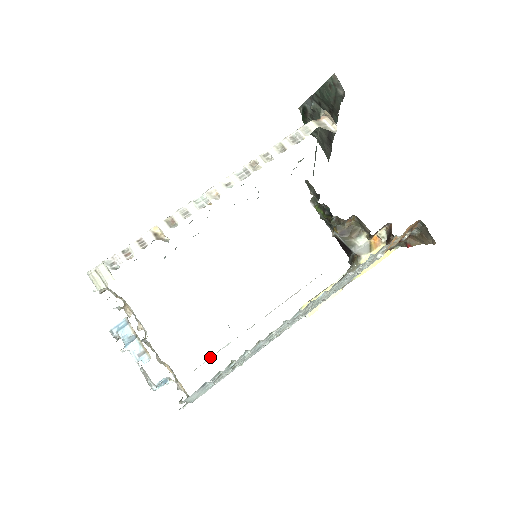
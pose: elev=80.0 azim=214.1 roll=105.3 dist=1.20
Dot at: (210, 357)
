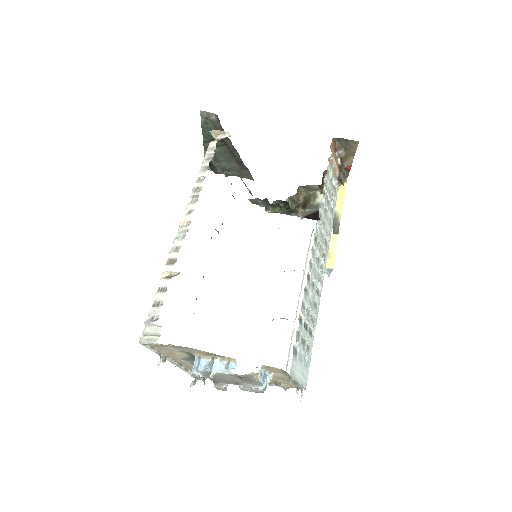
Dot at: (289, 349)
